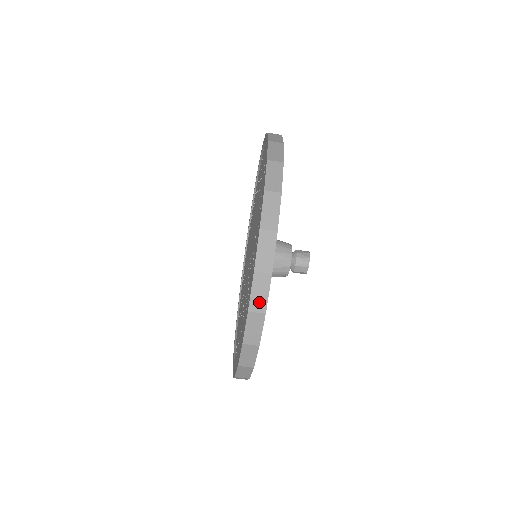
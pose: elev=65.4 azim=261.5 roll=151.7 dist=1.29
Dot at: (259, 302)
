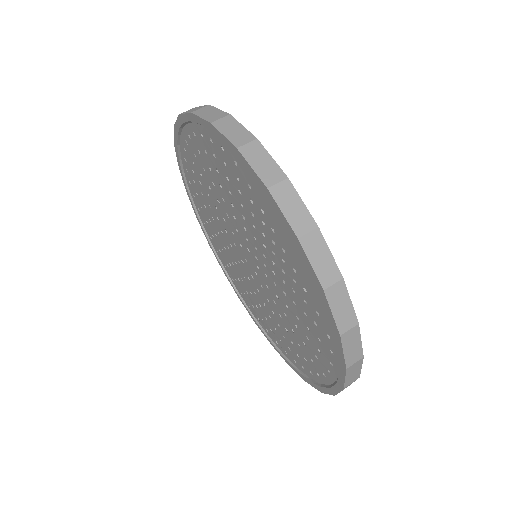
Dot at: (240, 136)
